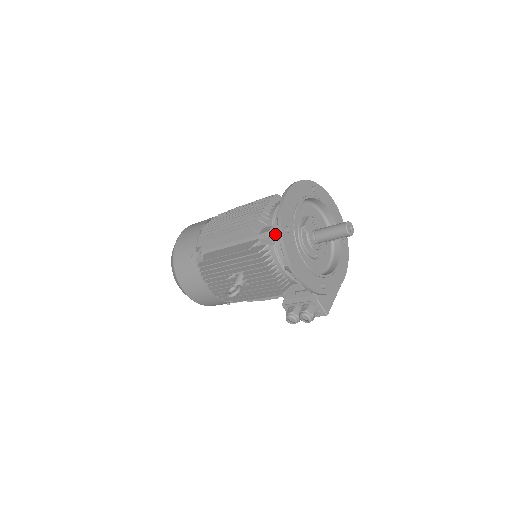
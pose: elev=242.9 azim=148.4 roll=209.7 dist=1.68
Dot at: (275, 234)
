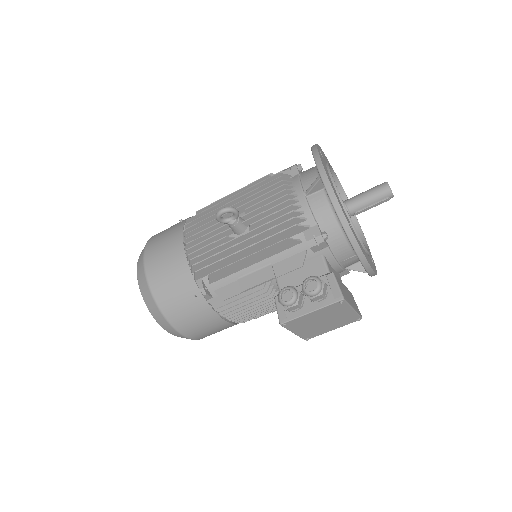
Dot at: (302, 172)
